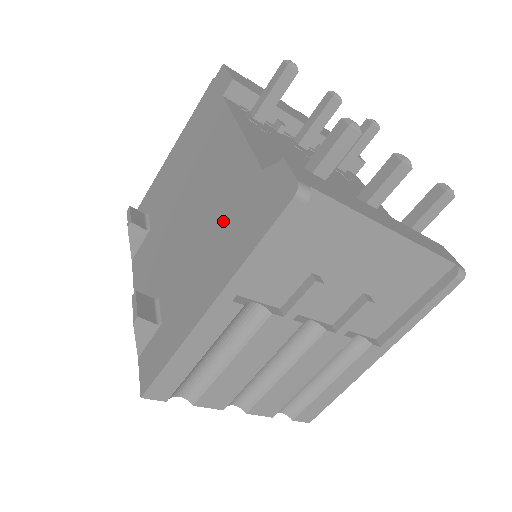
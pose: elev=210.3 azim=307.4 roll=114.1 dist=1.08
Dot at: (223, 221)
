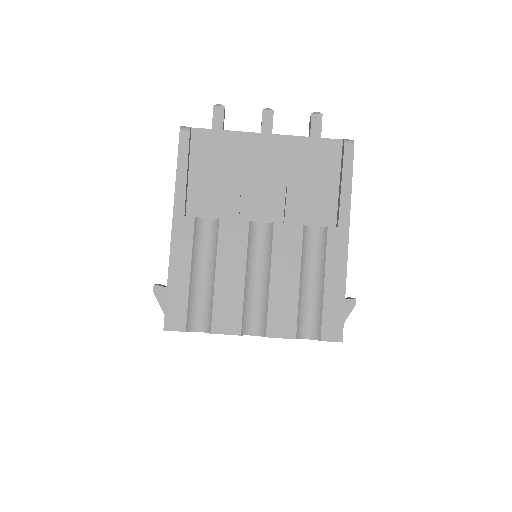
Dot at: occluded
